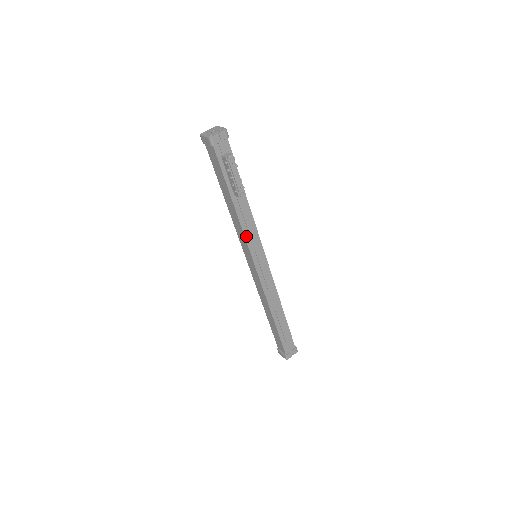
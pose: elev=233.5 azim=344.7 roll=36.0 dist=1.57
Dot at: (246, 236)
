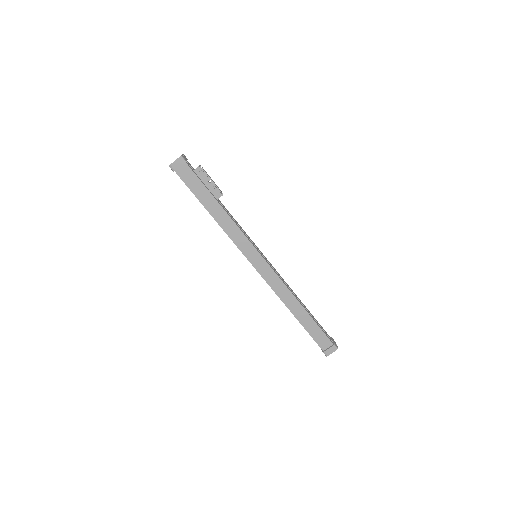
Dot at: (243, 233)
